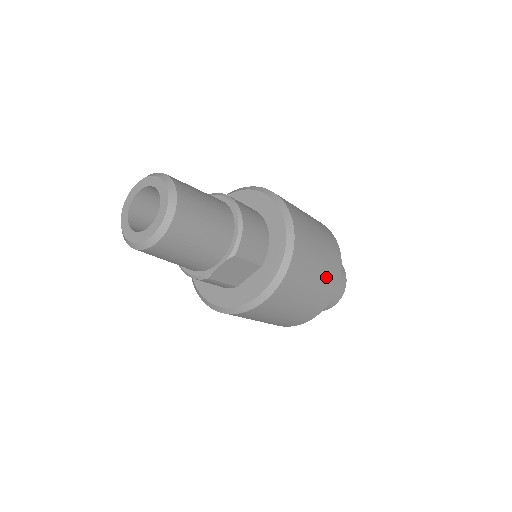
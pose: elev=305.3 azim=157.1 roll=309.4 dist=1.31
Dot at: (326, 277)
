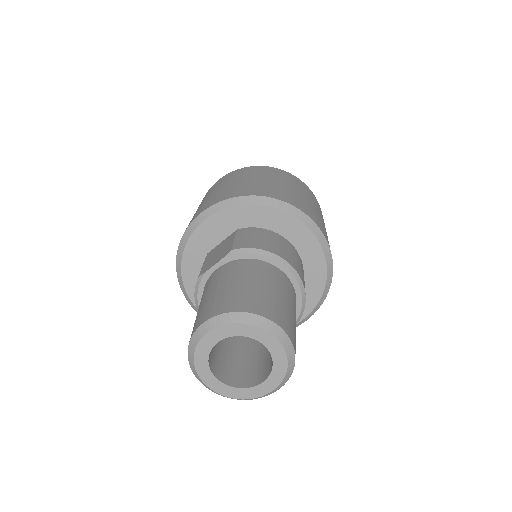
Dot at: occluded
